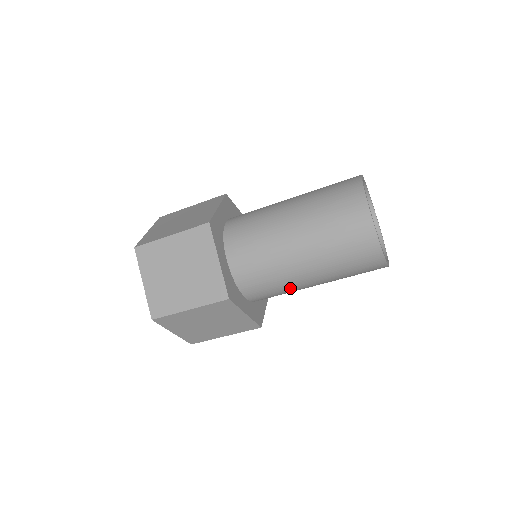
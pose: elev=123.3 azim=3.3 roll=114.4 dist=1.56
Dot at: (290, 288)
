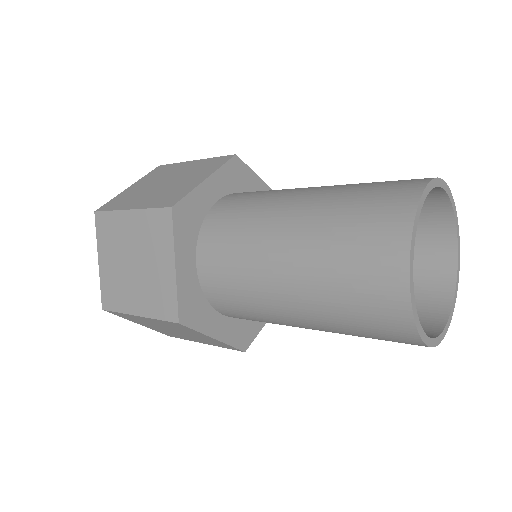
Dot at: (280, 323)
